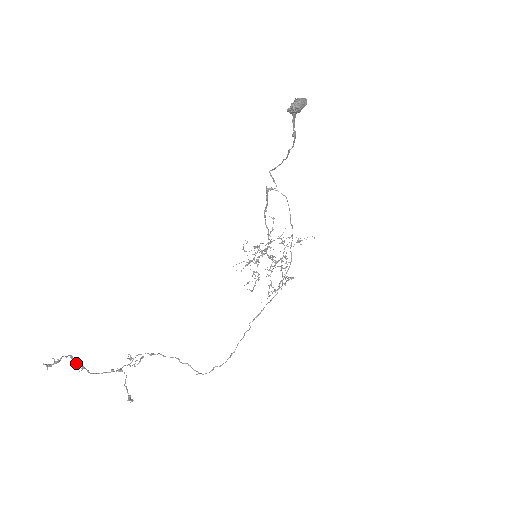
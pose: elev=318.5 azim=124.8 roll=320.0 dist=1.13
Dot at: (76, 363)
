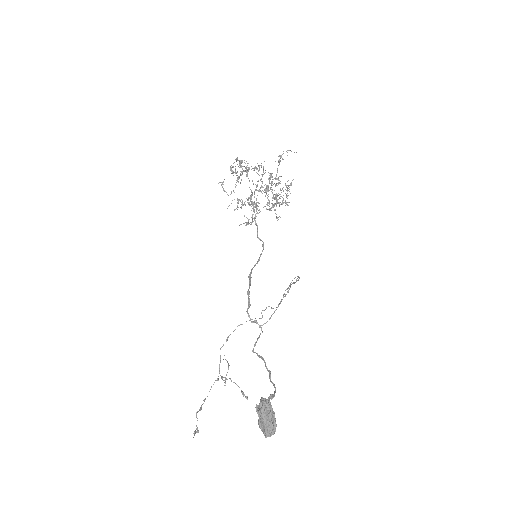
Dot at: (200, 407)
